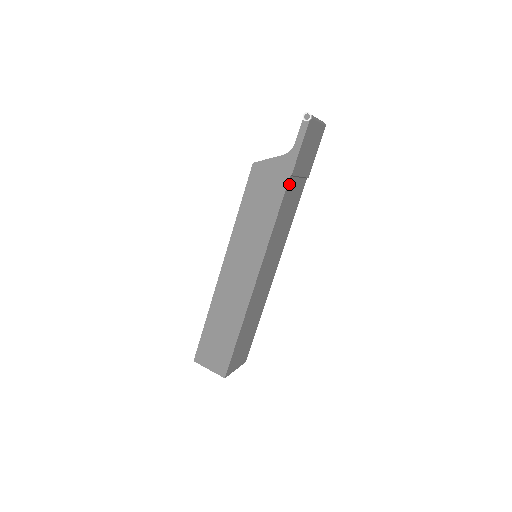
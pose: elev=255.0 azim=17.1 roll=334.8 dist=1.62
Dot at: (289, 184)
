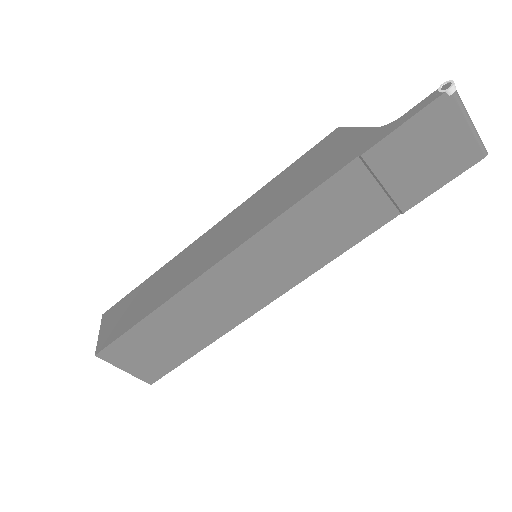
Dot at: (351, 170)
